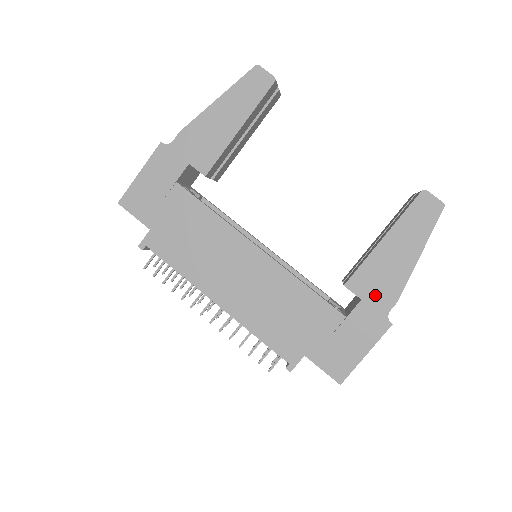
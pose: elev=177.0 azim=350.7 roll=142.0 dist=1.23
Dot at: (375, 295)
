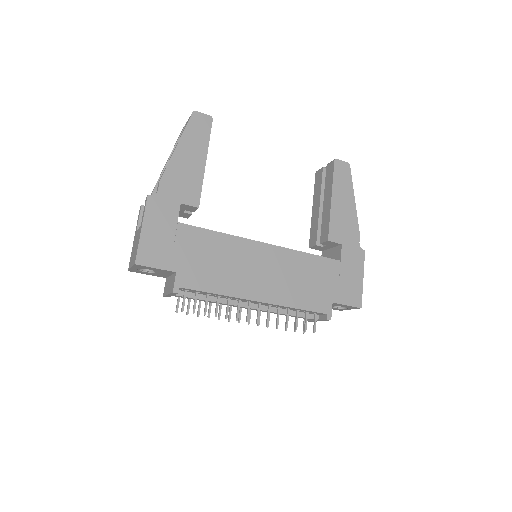
Dot at: (347, 237)
